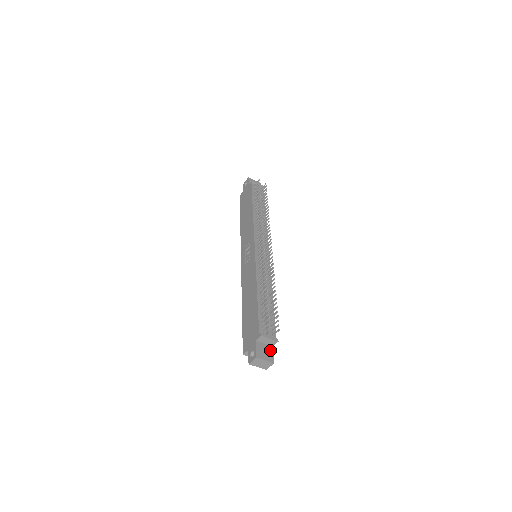
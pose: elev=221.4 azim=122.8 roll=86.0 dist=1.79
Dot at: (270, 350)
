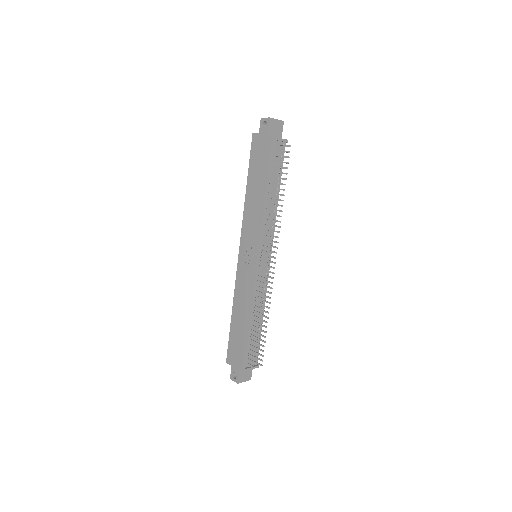
Dot at: (250, 370)
